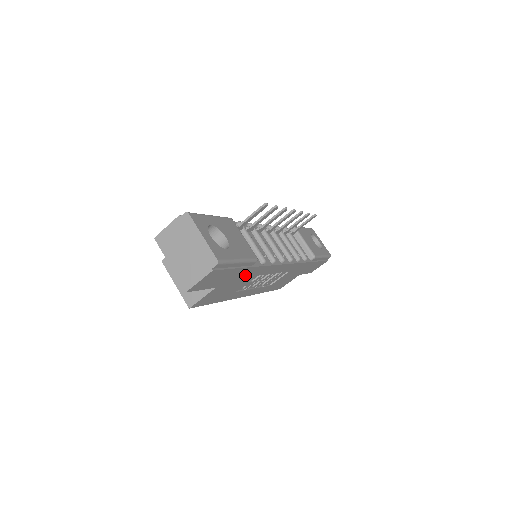
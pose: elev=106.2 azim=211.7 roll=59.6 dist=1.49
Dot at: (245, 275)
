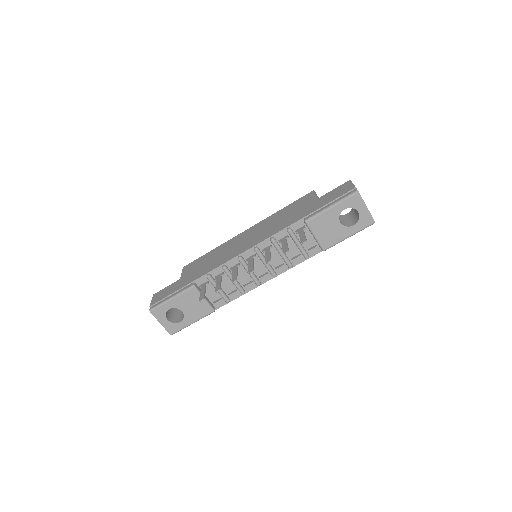
Dot at: occluded
